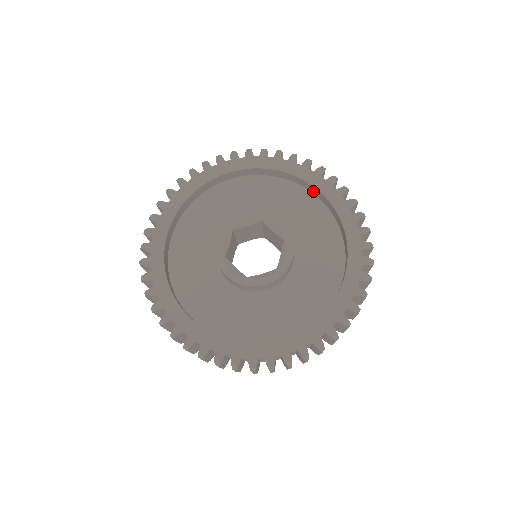
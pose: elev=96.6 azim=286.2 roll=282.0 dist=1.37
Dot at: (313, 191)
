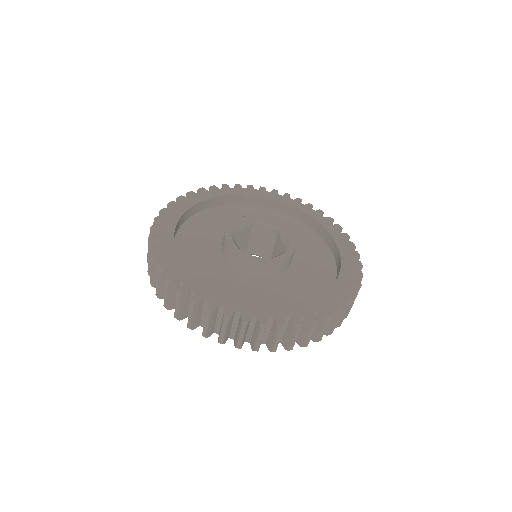
Dot at: (331, 245)
